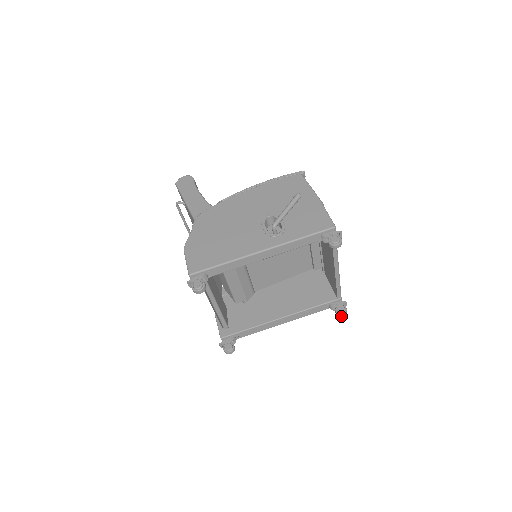
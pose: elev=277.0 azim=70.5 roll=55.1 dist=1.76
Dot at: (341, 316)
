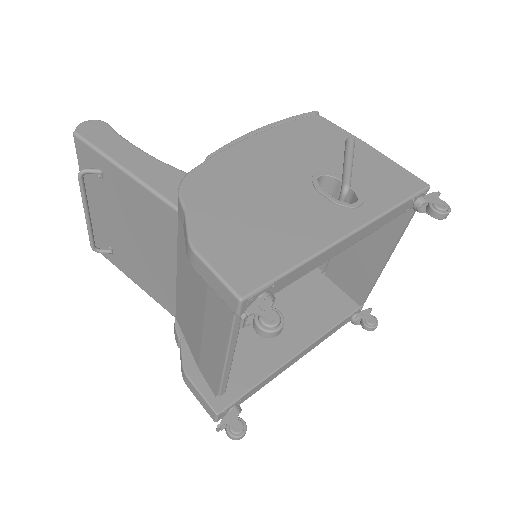
Dot at: (372, 330)
